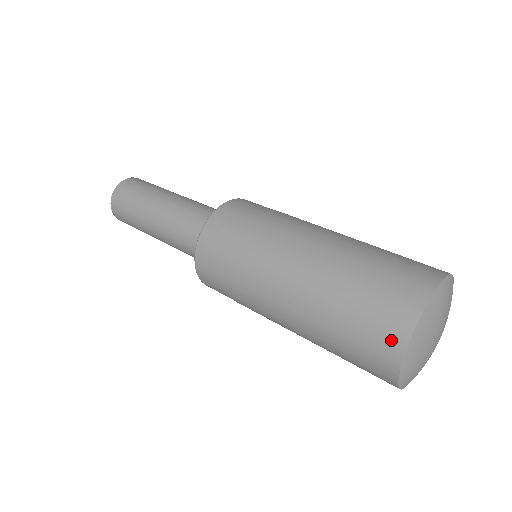
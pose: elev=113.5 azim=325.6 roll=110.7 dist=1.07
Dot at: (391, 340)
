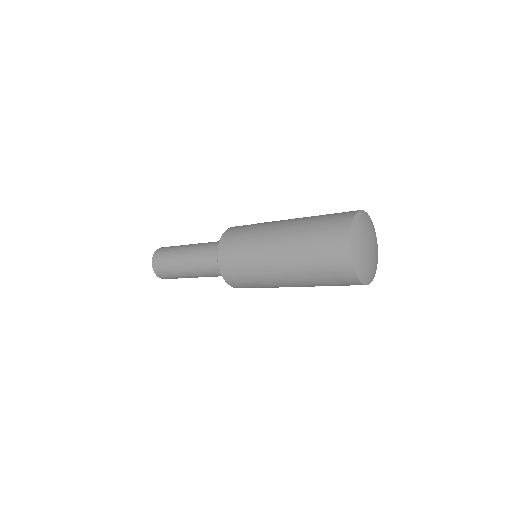
Dot at: (341, 234)
